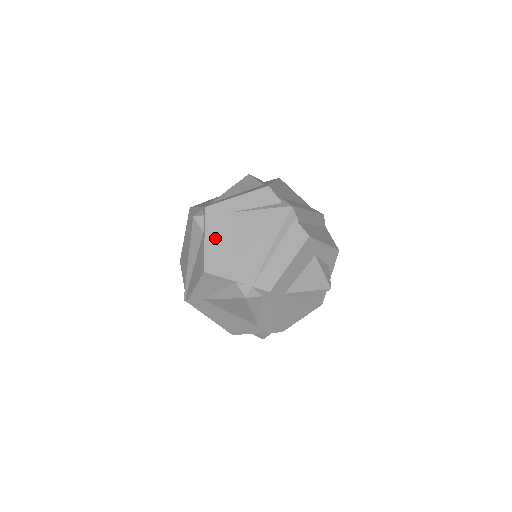
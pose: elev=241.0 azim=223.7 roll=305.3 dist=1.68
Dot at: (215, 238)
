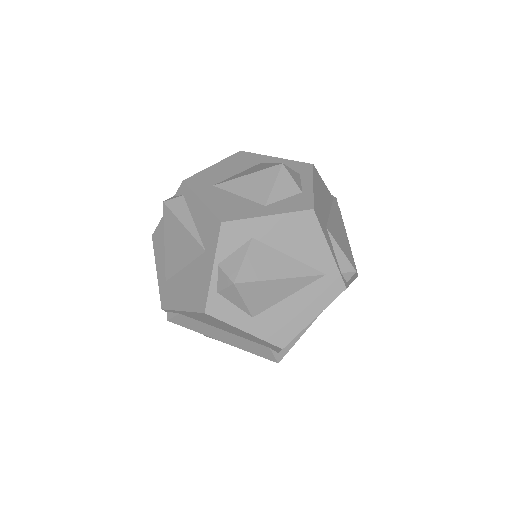
Dot at: occluded
